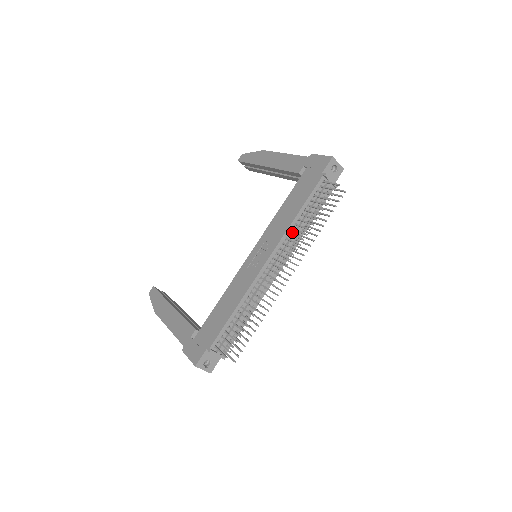
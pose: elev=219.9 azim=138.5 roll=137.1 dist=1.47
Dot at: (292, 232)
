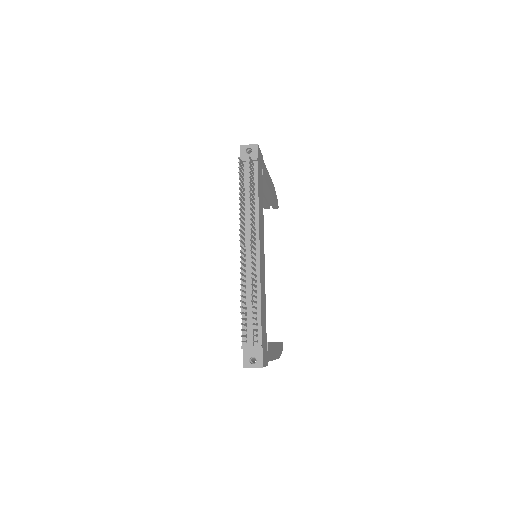
Dot at: (246, 217)
